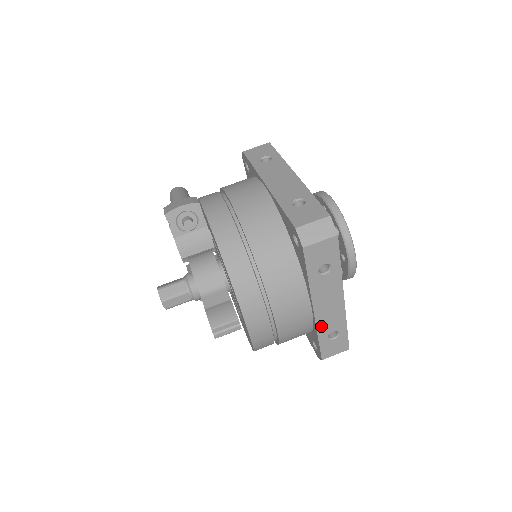
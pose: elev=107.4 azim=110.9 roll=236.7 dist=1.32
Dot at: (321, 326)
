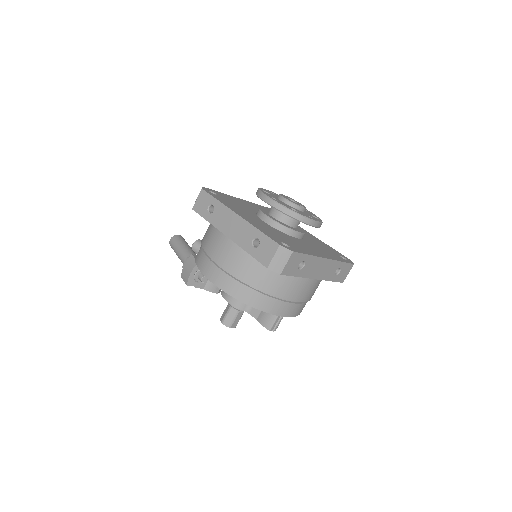
Dot at: (326, 277)
